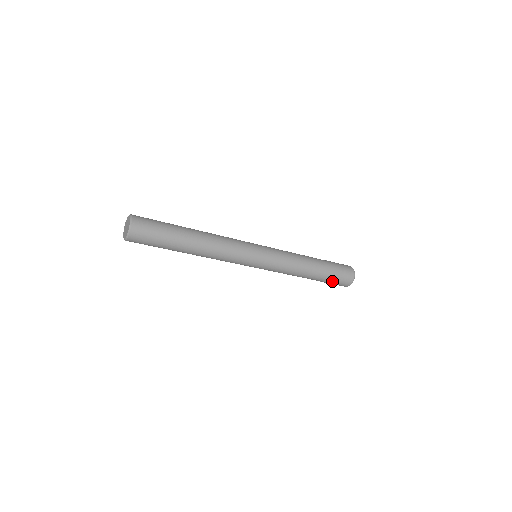
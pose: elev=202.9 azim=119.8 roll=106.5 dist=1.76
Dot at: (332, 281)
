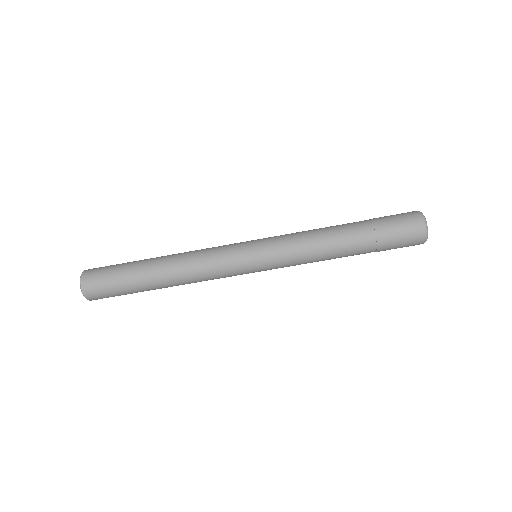
Dot at: (384, 221)
